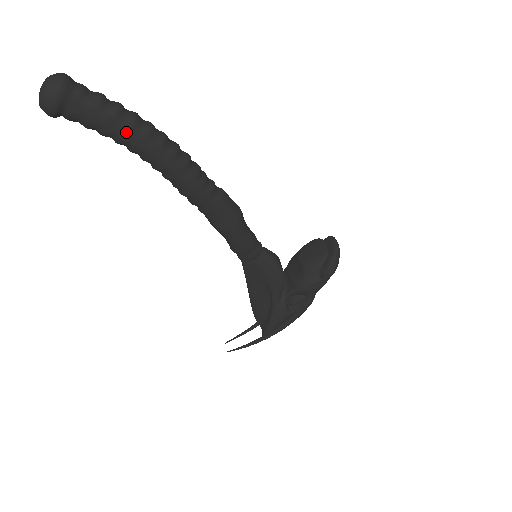
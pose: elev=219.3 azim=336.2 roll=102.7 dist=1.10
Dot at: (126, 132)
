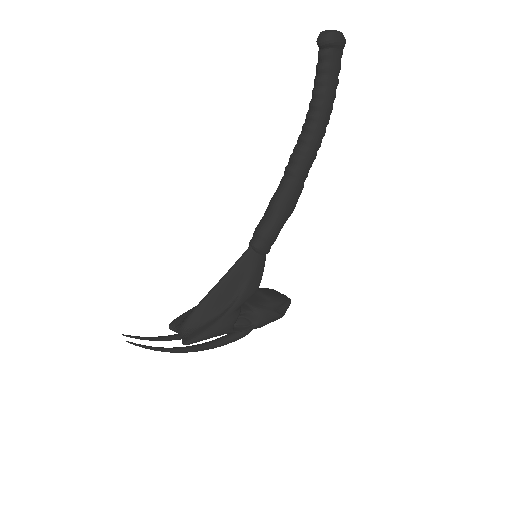
Dot at: (332, 95)
